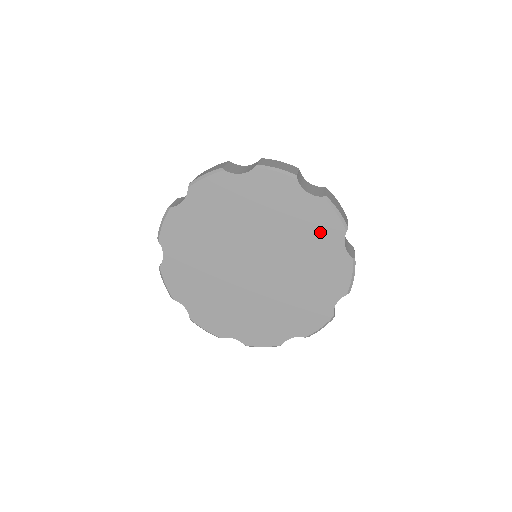
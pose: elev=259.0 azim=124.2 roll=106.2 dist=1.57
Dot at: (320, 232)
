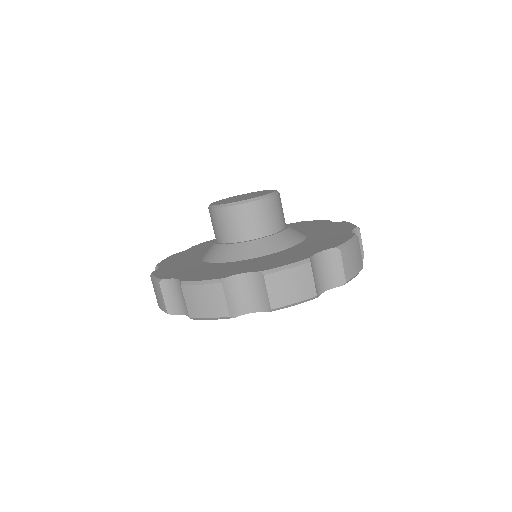
Dot at: occluded
